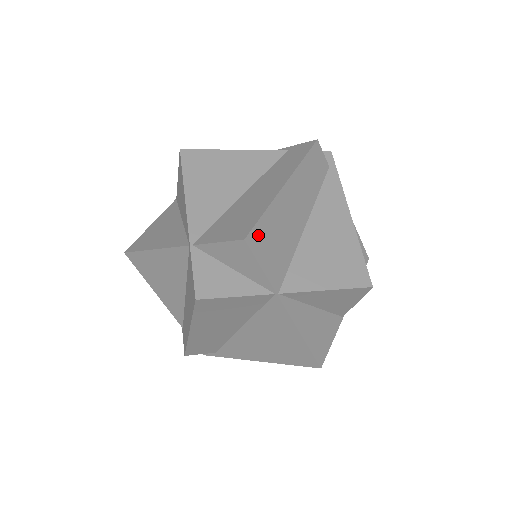
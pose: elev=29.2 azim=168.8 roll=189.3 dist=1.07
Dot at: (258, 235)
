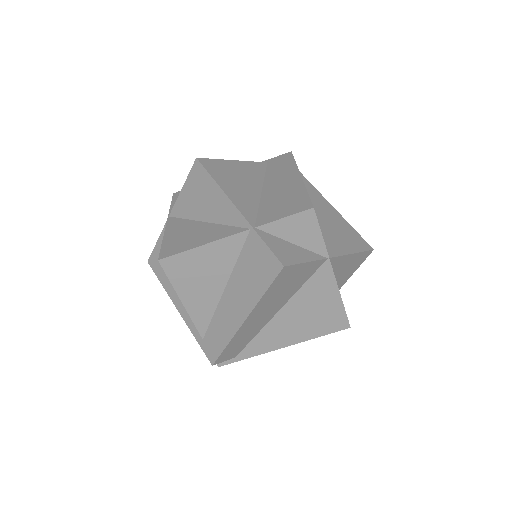
Dot at: occluded
